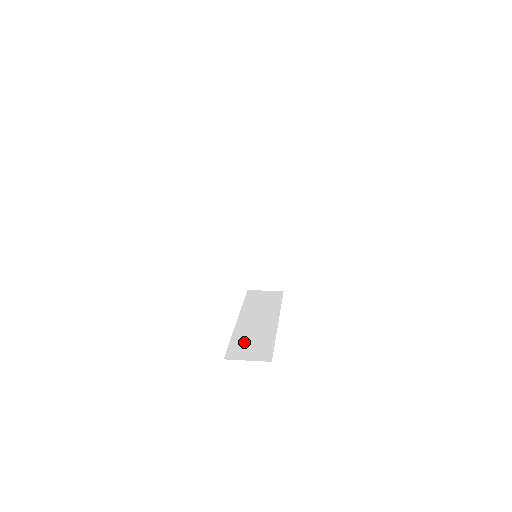
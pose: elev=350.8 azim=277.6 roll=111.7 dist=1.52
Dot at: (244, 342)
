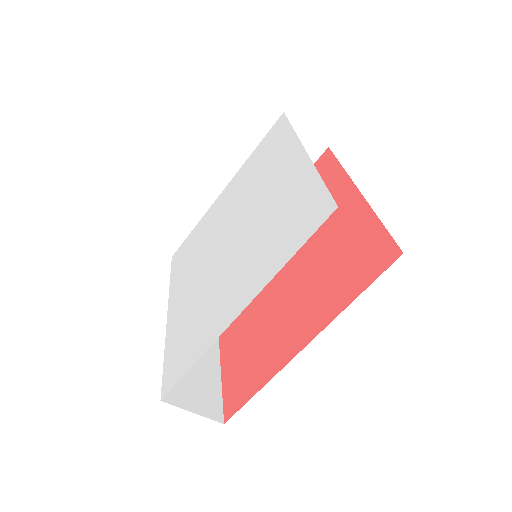
Dot at: occluded
